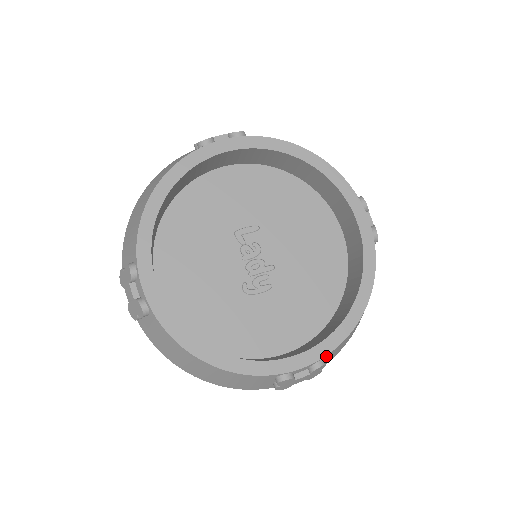
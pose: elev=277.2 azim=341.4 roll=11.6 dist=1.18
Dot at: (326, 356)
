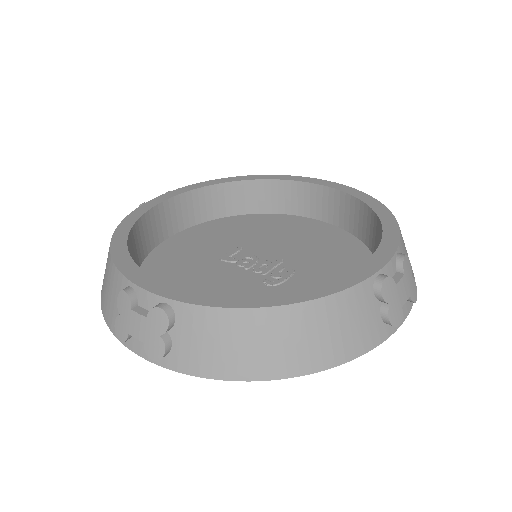
Dot at: (399, 250)
